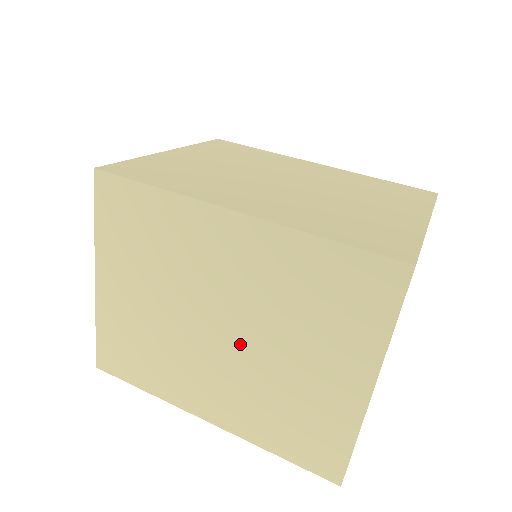
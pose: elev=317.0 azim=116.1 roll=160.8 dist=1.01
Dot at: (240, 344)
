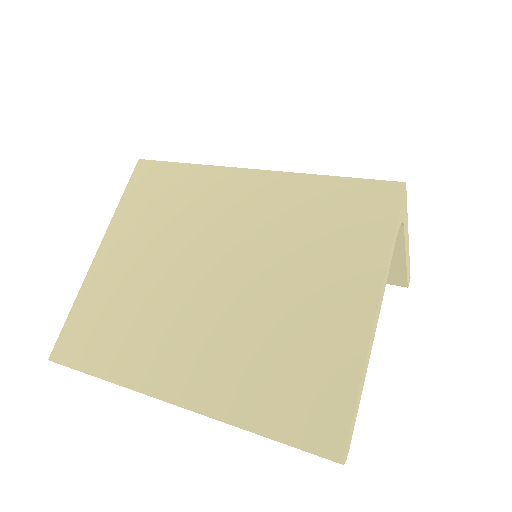
Dot at: (237, 288)
